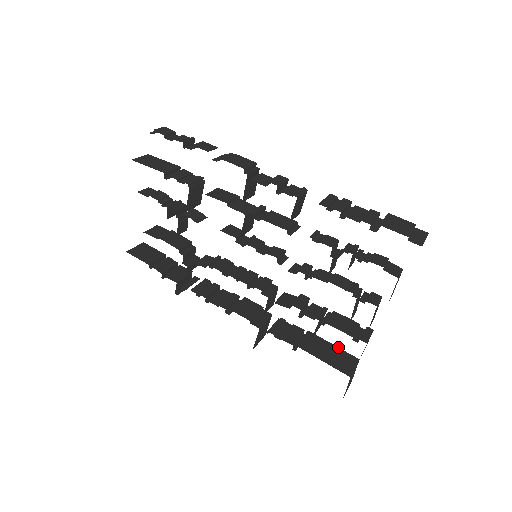
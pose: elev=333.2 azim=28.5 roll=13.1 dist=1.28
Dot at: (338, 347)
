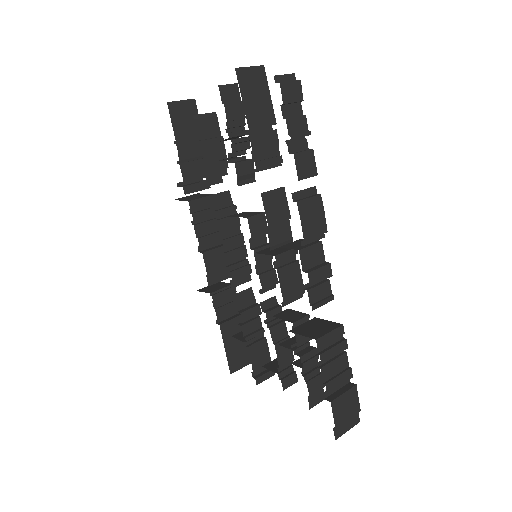
Dot at: occluded
